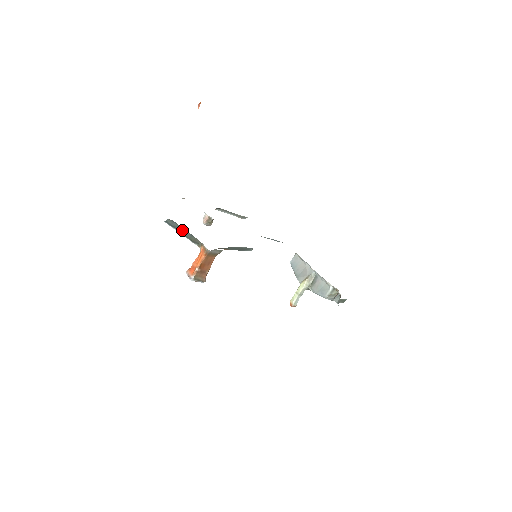
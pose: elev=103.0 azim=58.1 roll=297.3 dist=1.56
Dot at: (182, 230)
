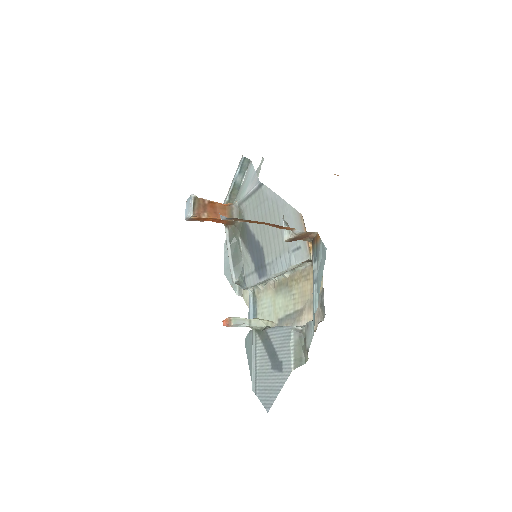
Dot at: (241, 177)
